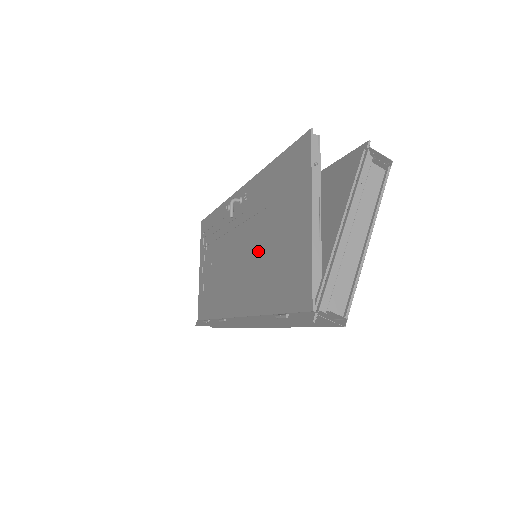
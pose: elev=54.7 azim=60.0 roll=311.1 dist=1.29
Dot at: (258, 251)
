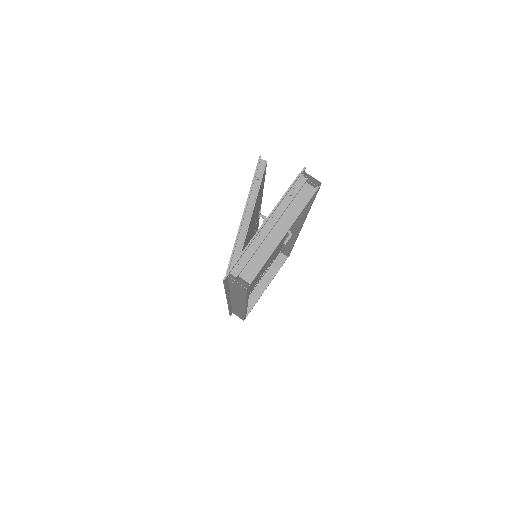
Dot at: occluded
